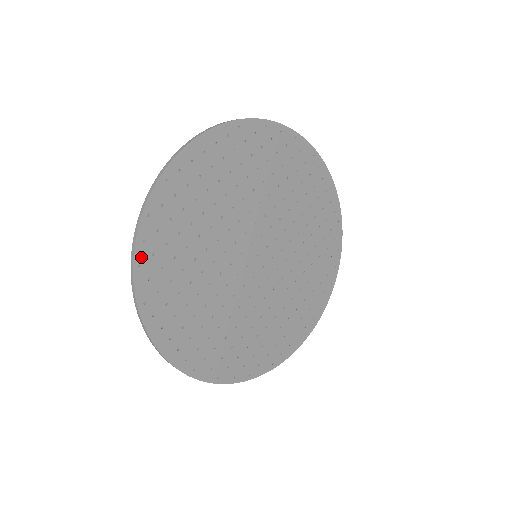
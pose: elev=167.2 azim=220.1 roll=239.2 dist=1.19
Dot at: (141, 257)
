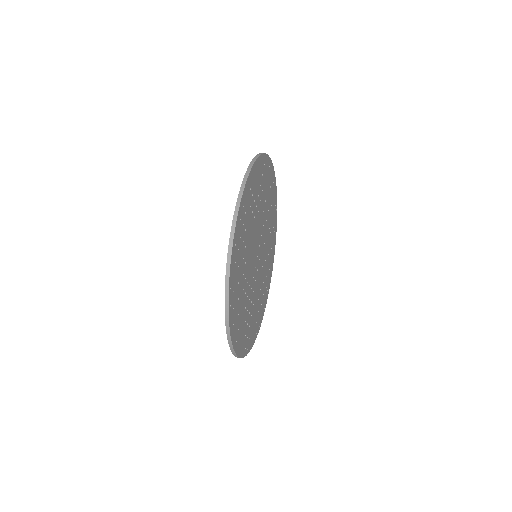
Dot at: (230, 316)
